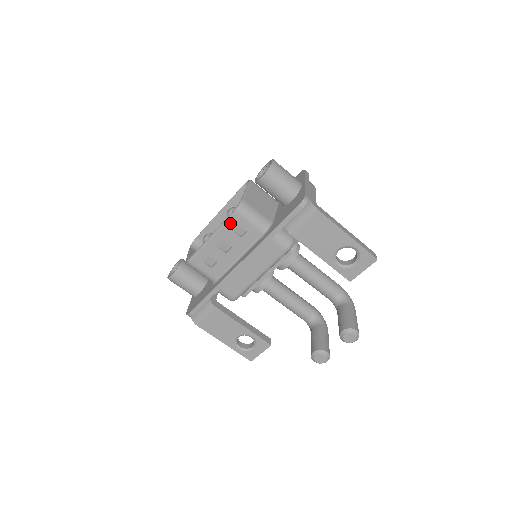
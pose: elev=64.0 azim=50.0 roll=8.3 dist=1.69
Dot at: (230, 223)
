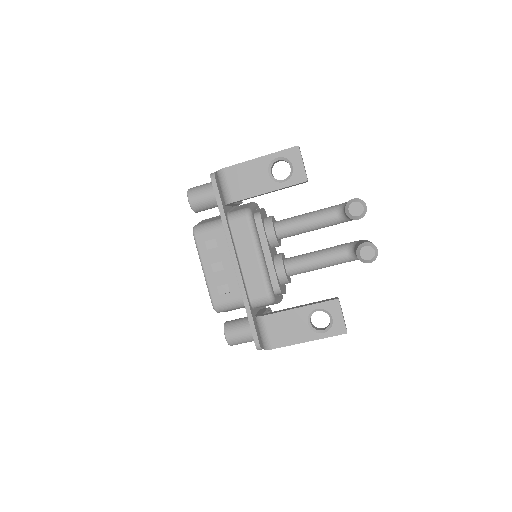
Dot at: (201, 247)
